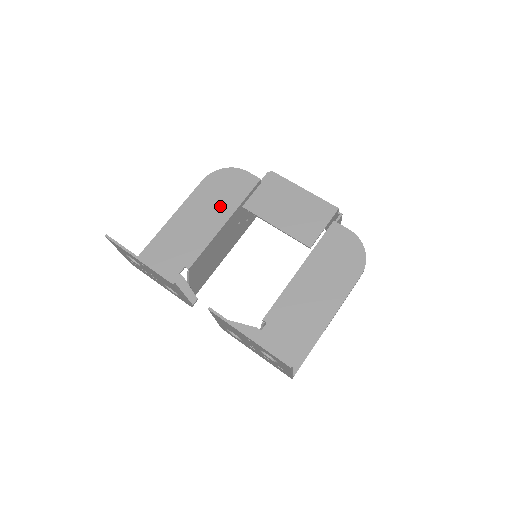
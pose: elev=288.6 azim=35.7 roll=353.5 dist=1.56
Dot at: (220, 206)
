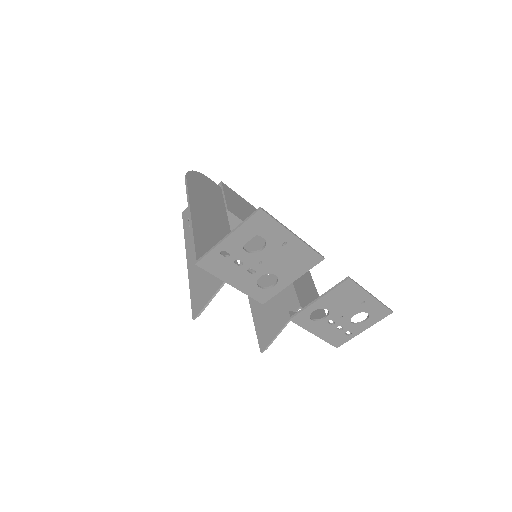
Dot at: (215, 207)
